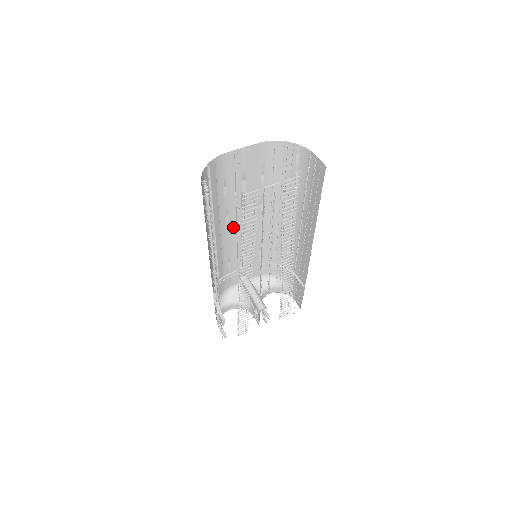
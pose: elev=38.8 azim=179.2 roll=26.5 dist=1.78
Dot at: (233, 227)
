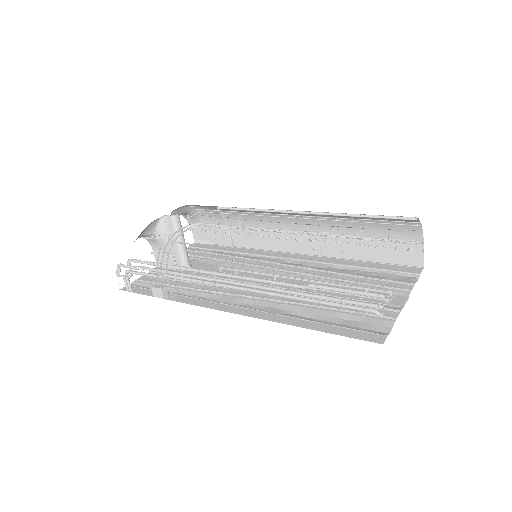
Dot at: occluded
